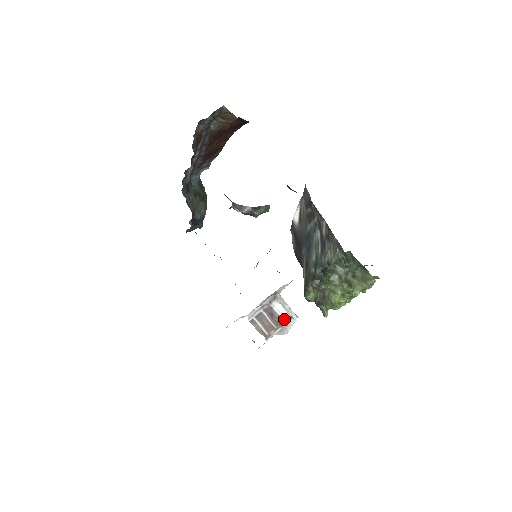
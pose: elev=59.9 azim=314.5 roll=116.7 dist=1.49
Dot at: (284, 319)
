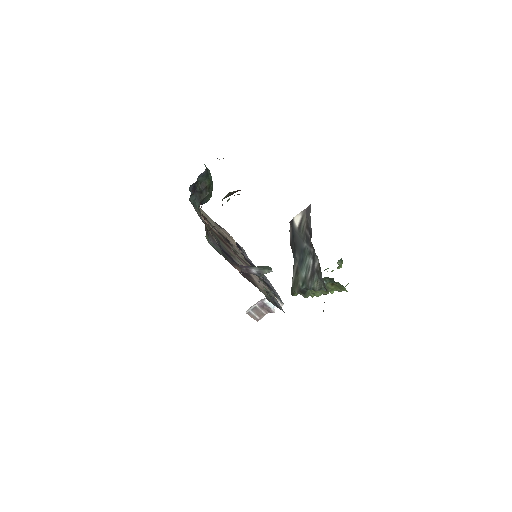
Dot at: (272, 310)
